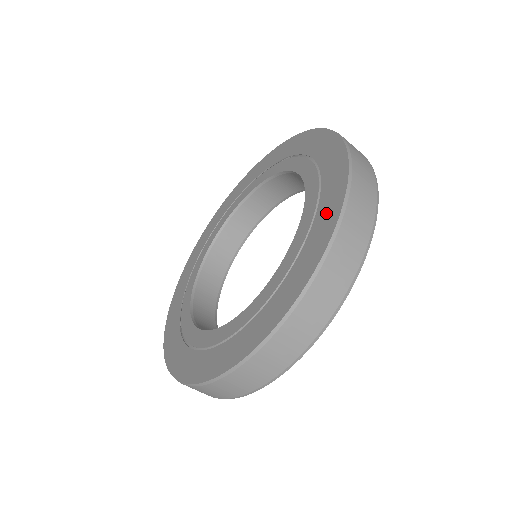
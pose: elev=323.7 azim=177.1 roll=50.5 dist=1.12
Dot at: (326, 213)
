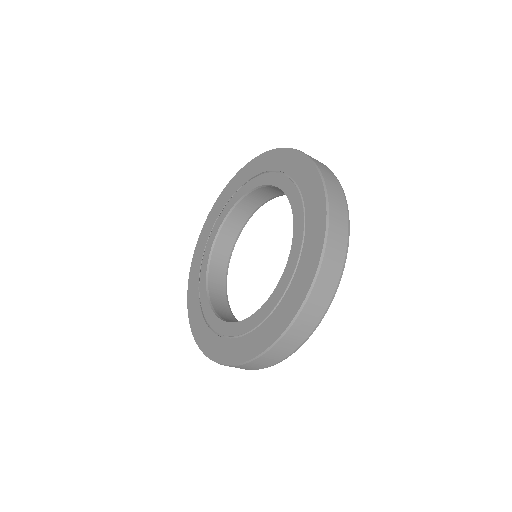
Dot at: (306, 179)
